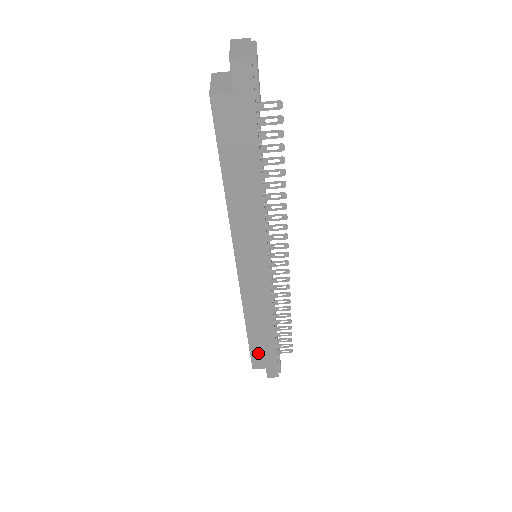
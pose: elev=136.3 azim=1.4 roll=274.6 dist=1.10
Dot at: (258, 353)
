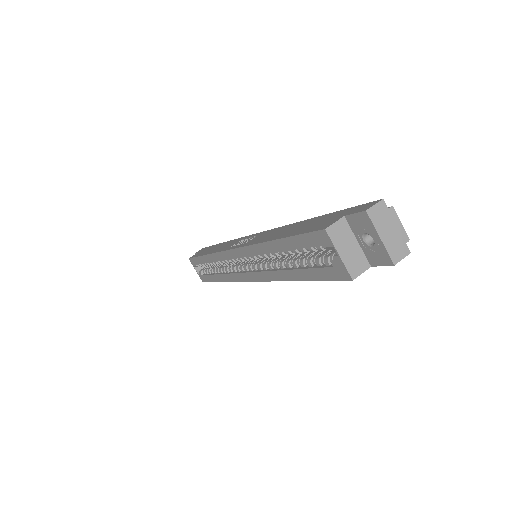
Dot at: occluded
